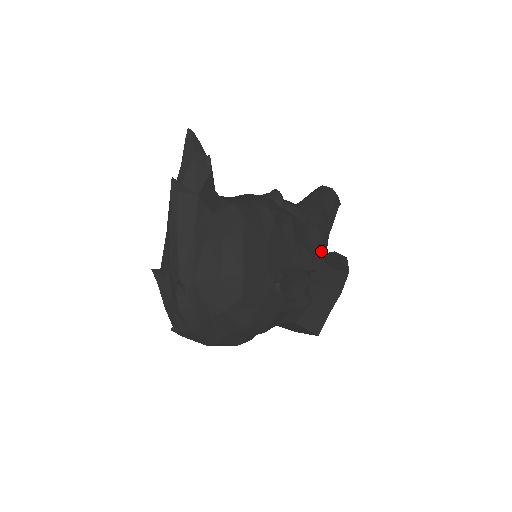
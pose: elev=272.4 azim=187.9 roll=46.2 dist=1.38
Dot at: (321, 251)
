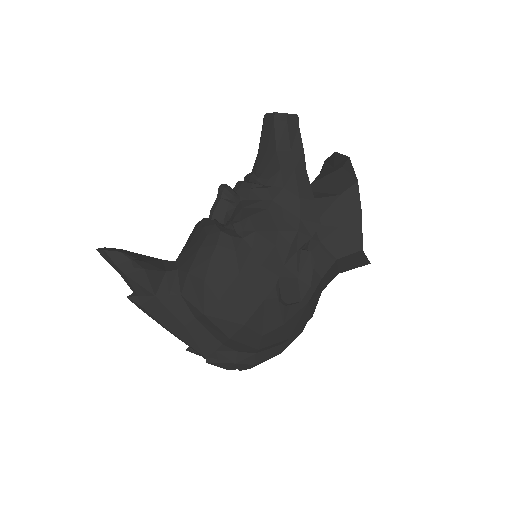
Dot at: (307, 208)
